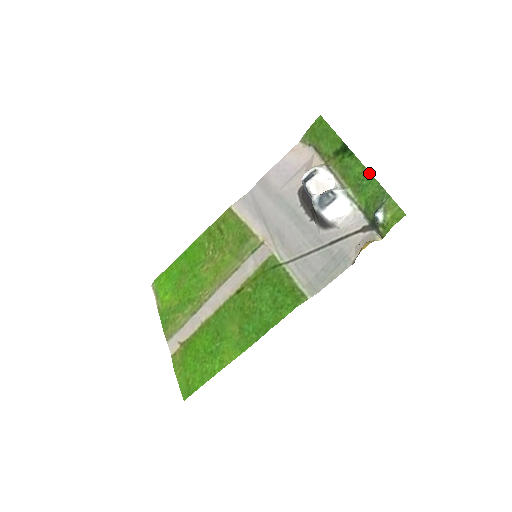
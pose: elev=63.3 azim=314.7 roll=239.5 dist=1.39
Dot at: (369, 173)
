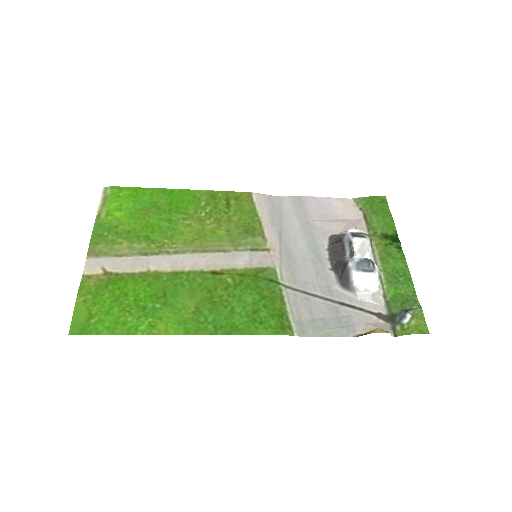
Dot at: (410, 275)
